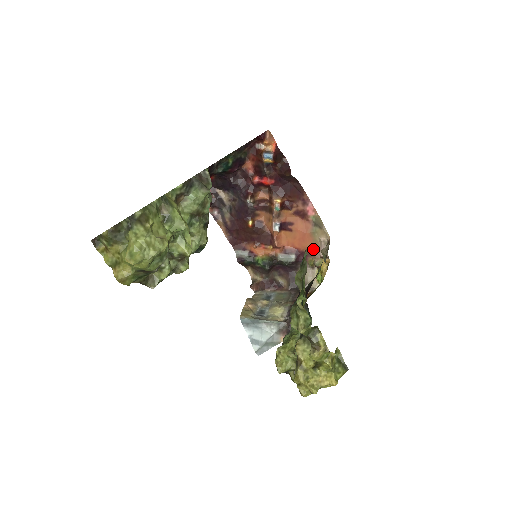
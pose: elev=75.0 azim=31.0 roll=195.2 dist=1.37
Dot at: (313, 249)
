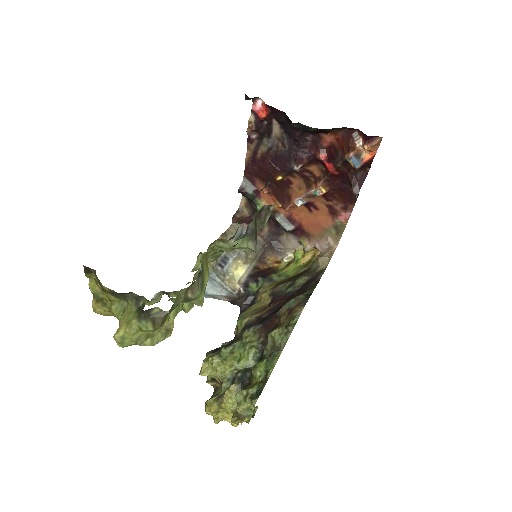
Dot at: (315, 236)
